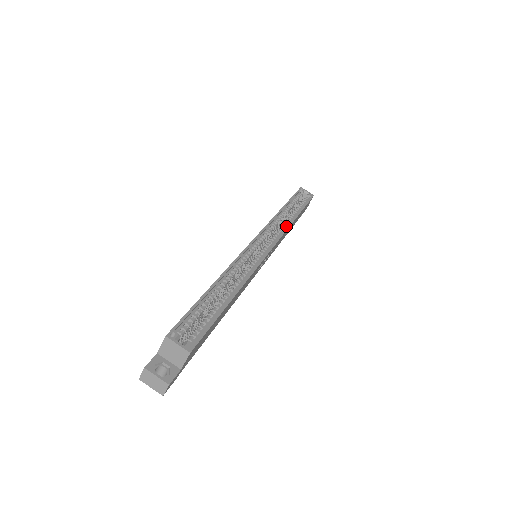
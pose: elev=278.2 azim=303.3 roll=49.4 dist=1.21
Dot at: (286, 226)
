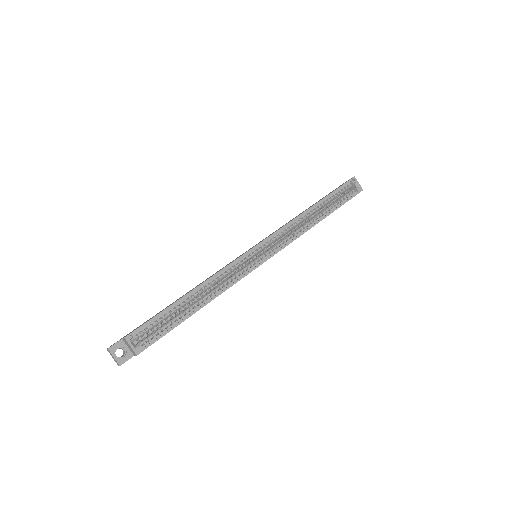
Dot at: (302, 231)
